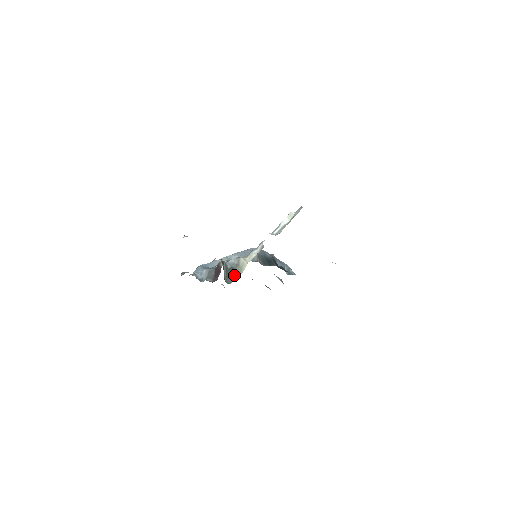
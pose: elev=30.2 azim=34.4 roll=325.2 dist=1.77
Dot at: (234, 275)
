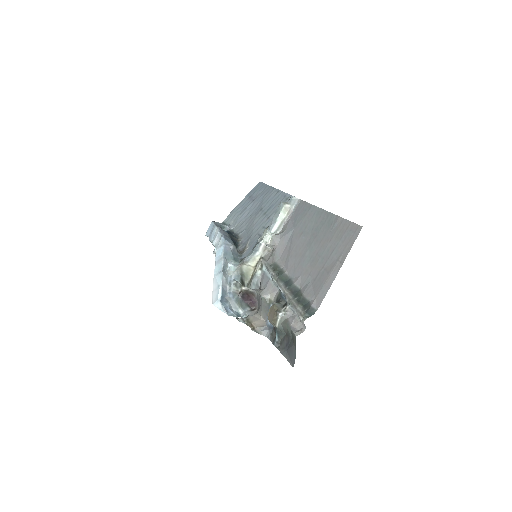
Dot at: (244, 284)
